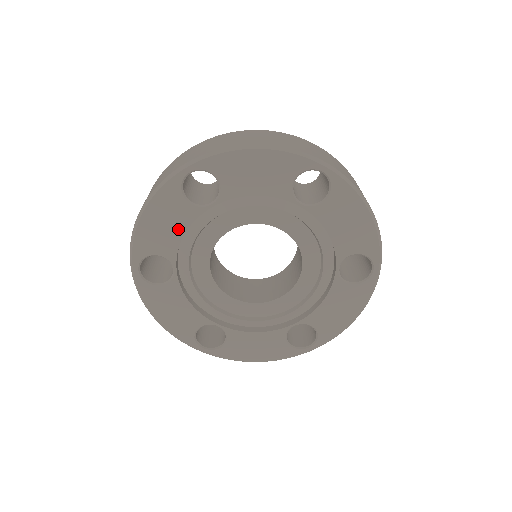
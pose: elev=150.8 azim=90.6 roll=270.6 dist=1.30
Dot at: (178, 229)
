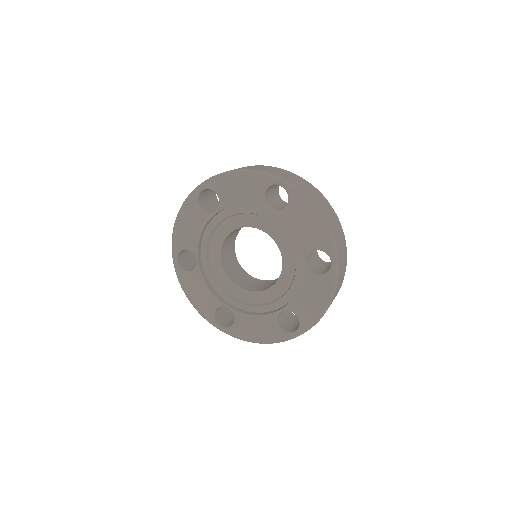
Dot at: (197, 230)
